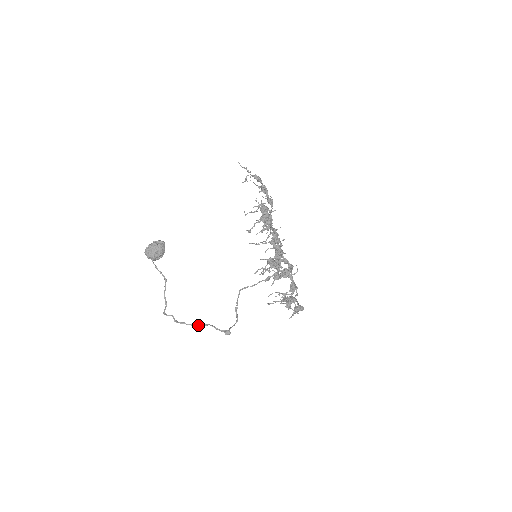
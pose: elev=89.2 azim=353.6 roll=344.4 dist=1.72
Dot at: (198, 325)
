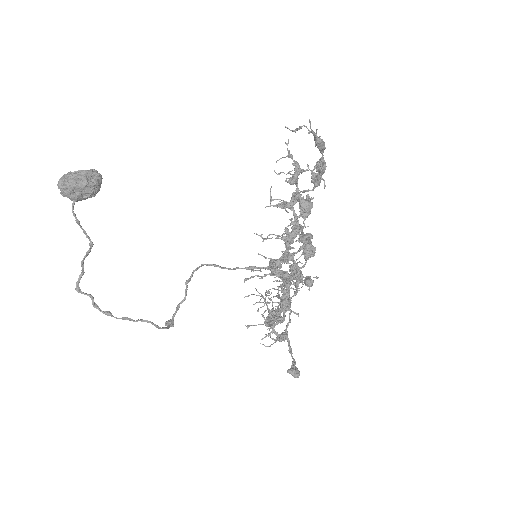
Dot at: (131, 320)
